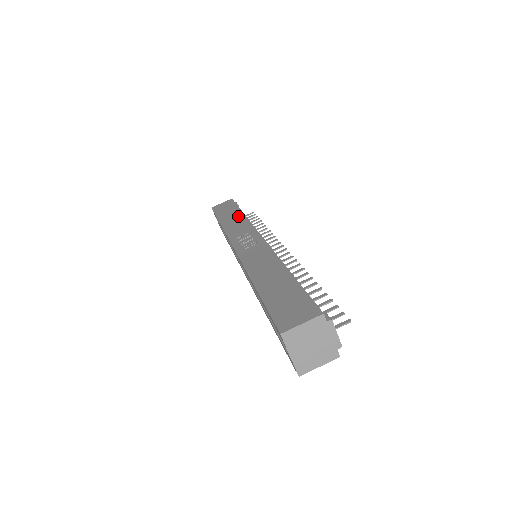
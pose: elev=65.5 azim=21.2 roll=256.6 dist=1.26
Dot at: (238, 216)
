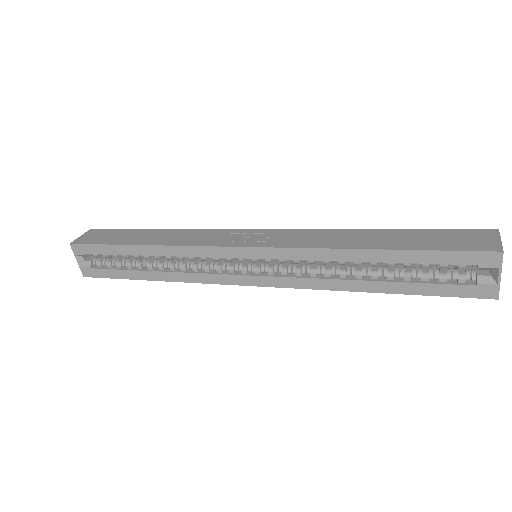
Dot at: (162, 232)
